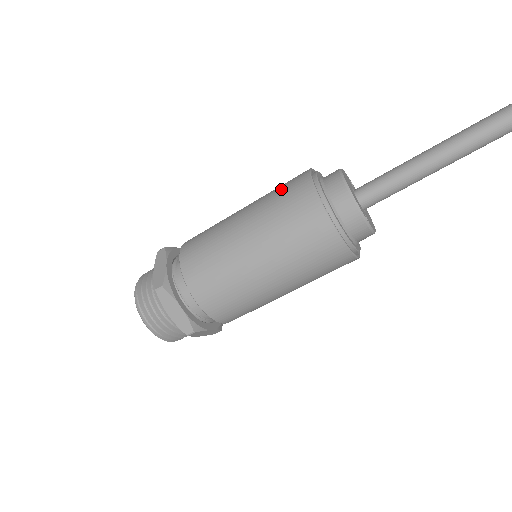
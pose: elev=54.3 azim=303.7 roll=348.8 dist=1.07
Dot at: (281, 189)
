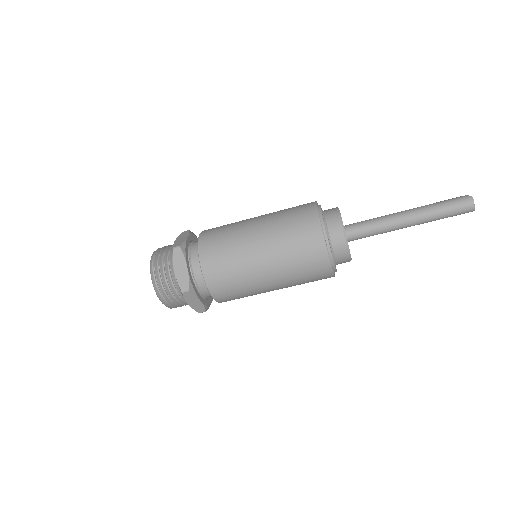
Dot at: (292, 207)
